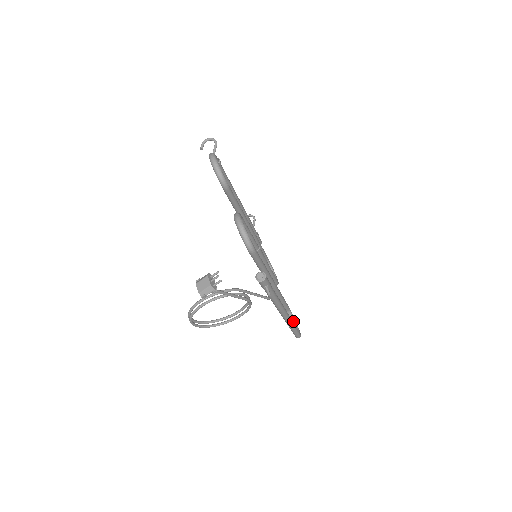
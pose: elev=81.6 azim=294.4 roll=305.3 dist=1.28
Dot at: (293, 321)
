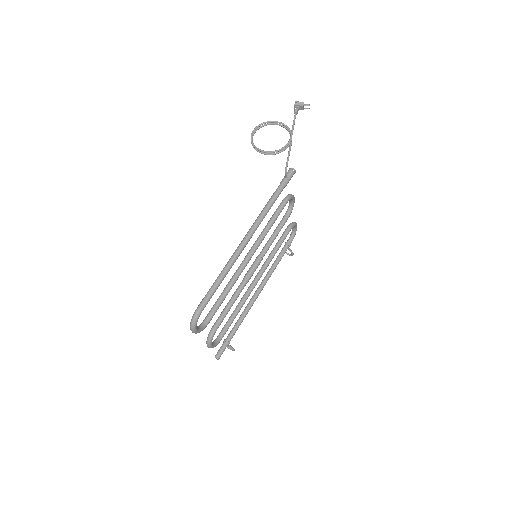
Dot at: (198, 328)
